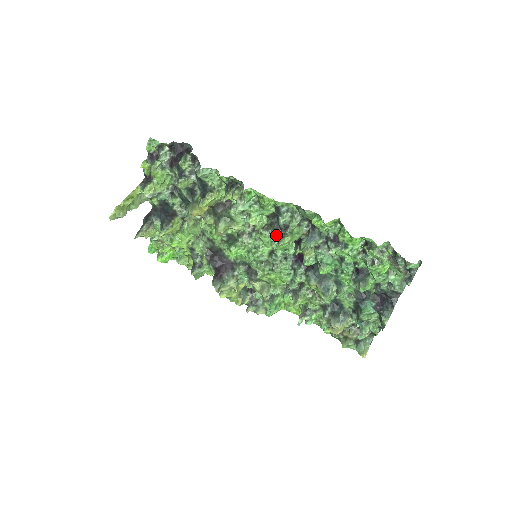
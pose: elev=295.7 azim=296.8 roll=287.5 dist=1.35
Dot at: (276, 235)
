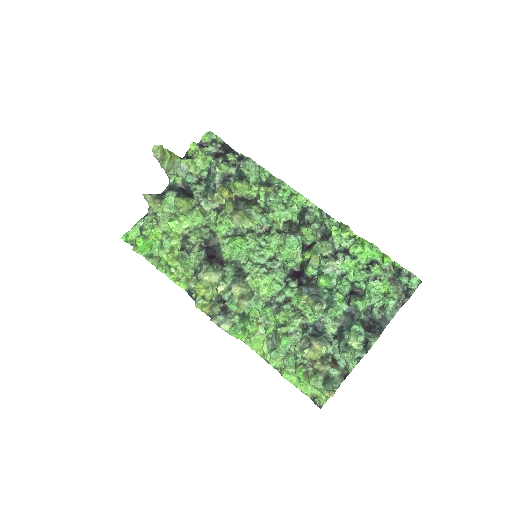
Dot at: (292, 234)
